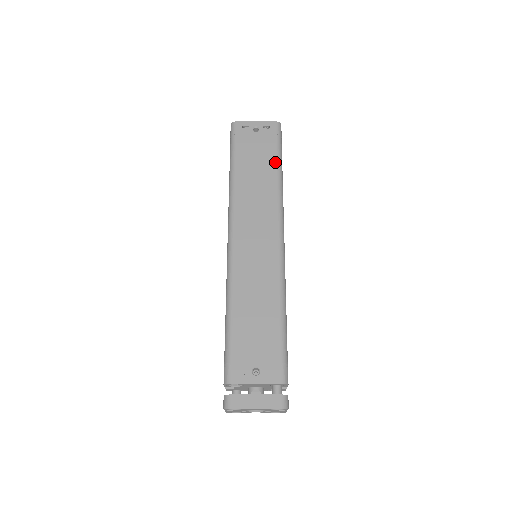
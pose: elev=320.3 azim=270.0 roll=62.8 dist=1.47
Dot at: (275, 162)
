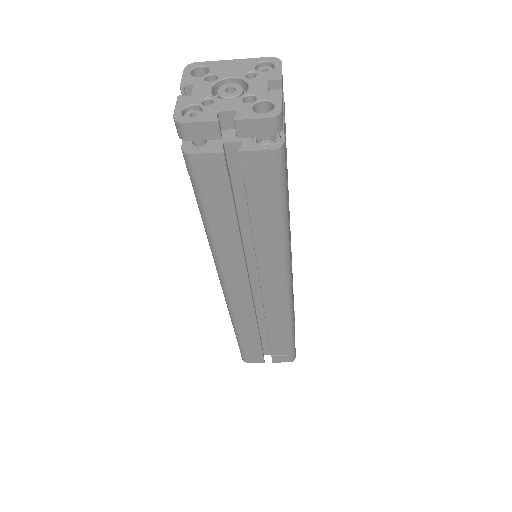
Dot at: occluded
